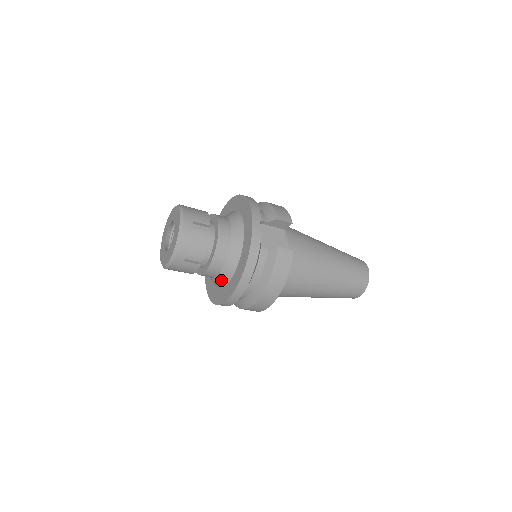
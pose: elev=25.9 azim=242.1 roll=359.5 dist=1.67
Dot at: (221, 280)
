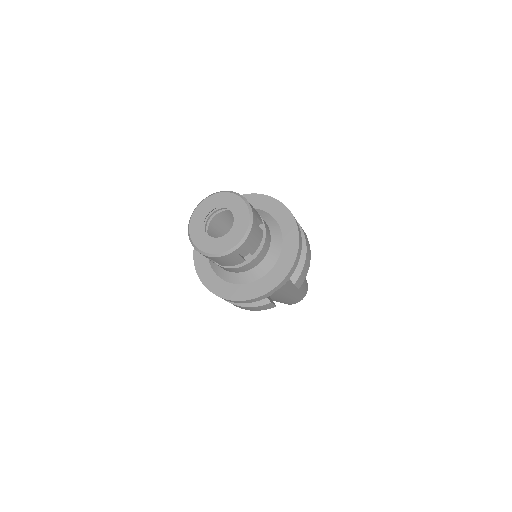
Dot at: (215, 266)
